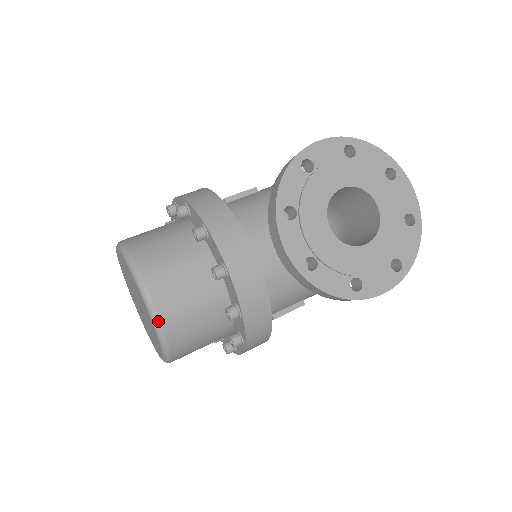
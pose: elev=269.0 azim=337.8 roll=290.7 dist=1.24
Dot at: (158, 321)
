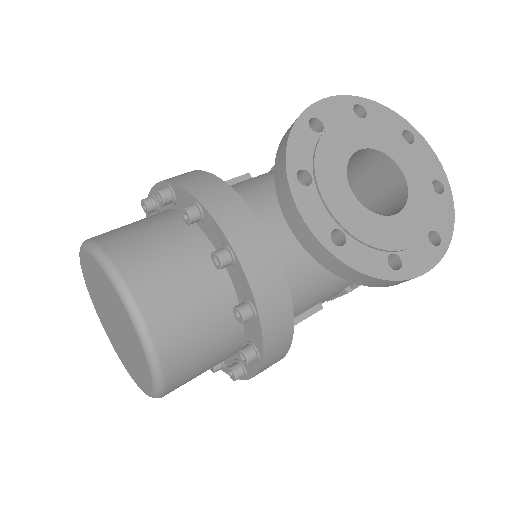
Dot at: (145, 330)
